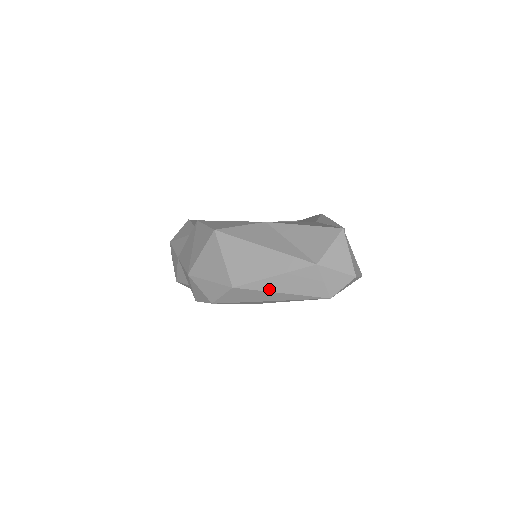
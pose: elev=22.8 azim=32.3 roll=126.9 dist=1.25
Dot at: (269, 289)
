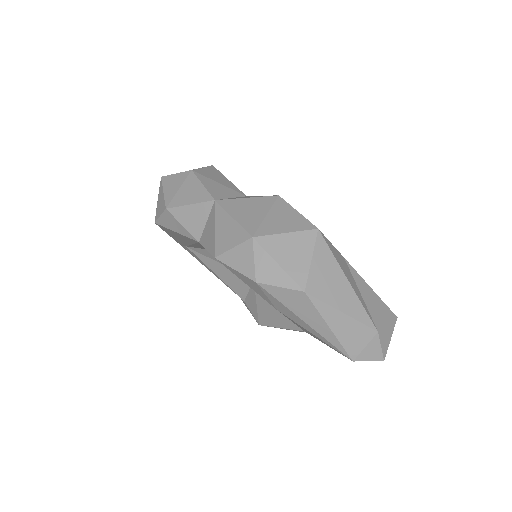
Dot at: (327, 318)
